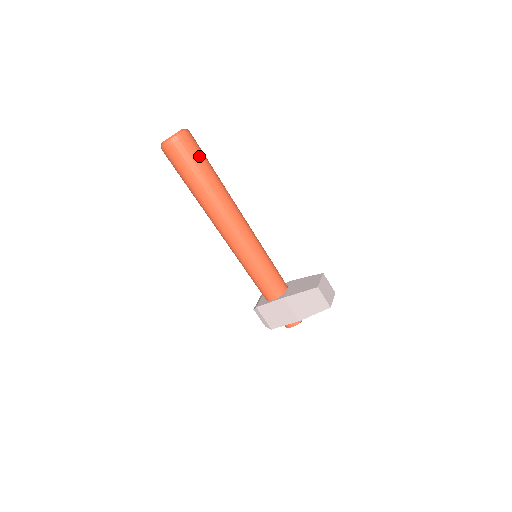
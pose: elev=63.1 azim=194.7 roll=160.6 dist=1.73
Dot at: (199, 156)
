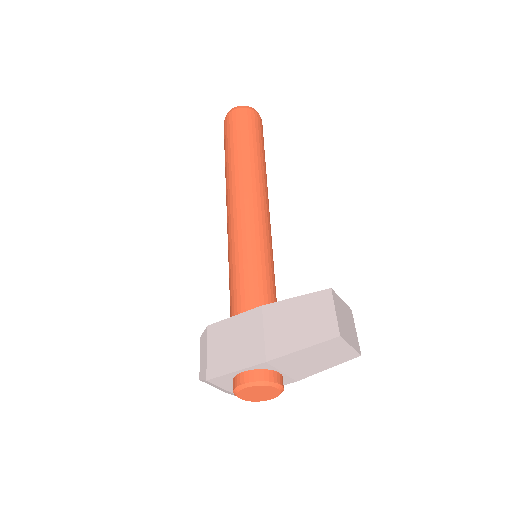
Dot at: (257, 130)
